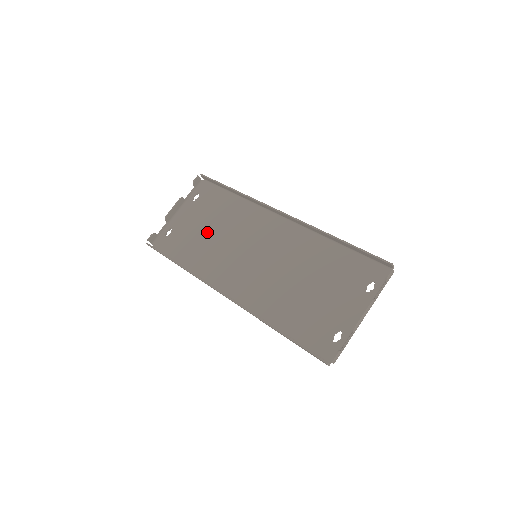
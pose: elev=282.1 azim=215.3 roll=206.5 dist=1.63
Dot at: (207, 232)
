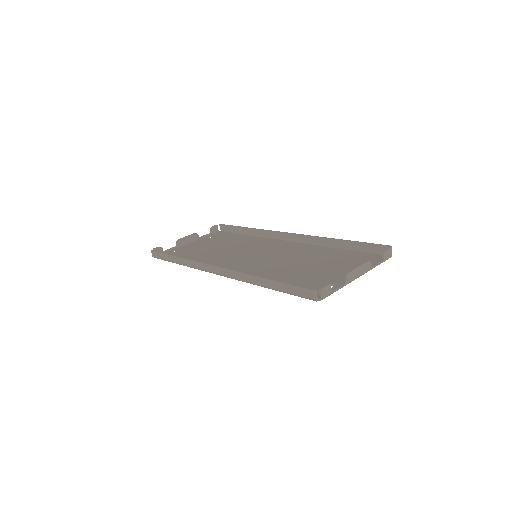
Dot at: (213, 249)
